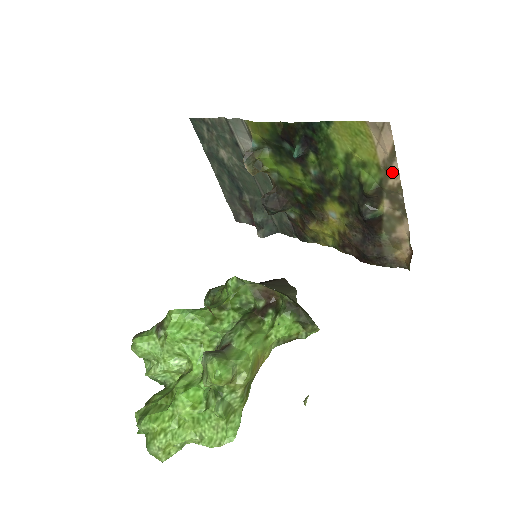
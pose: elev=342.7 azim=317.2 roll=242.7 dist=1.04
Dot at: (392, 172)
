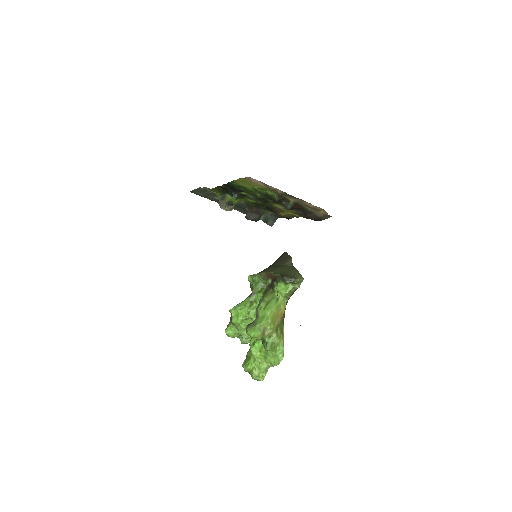
Dot at: (274, 189)
